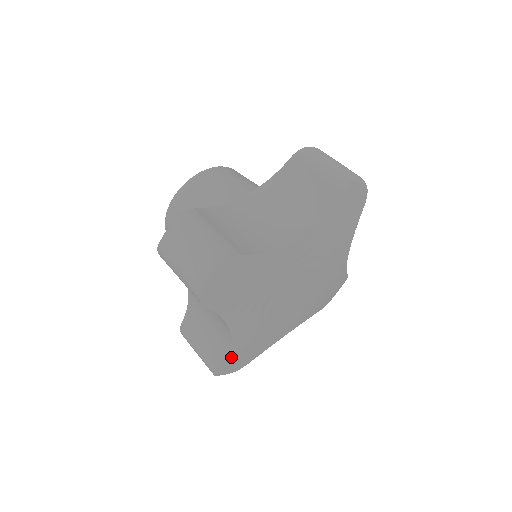
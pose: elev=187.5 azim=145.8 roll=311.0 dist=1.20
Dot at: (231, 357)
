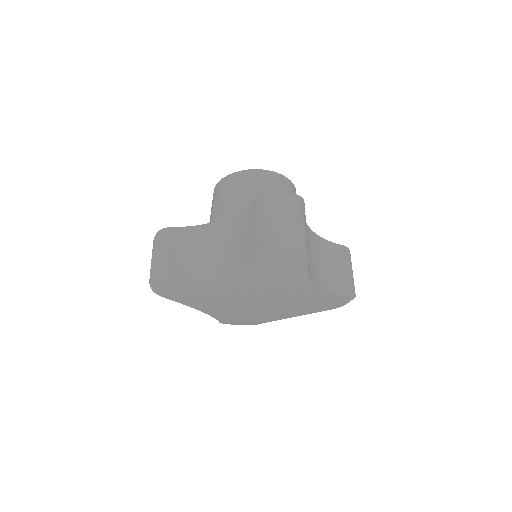
Dot at: (224, 320)
